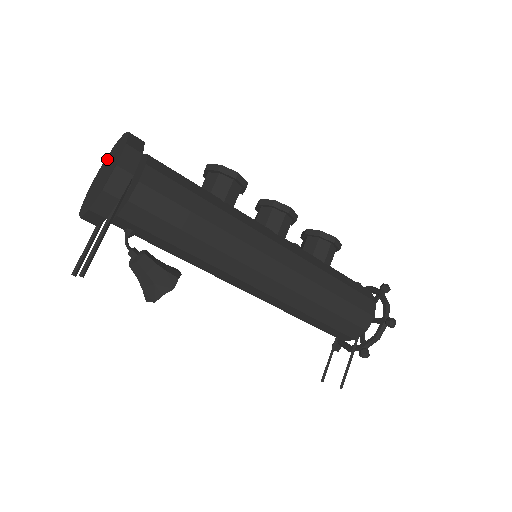
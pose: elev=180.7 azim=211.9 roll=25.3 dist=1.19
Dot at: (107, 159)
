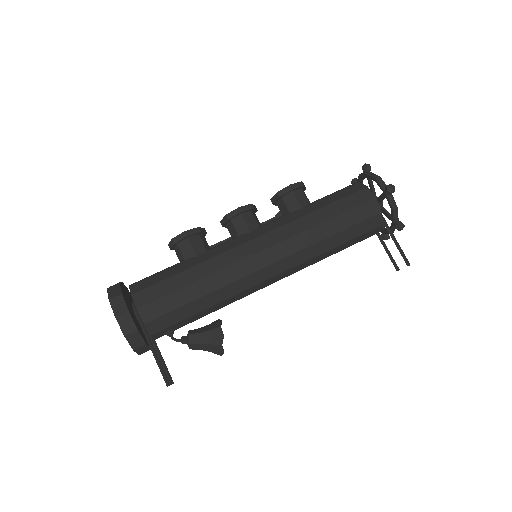
Dot at: occluded
